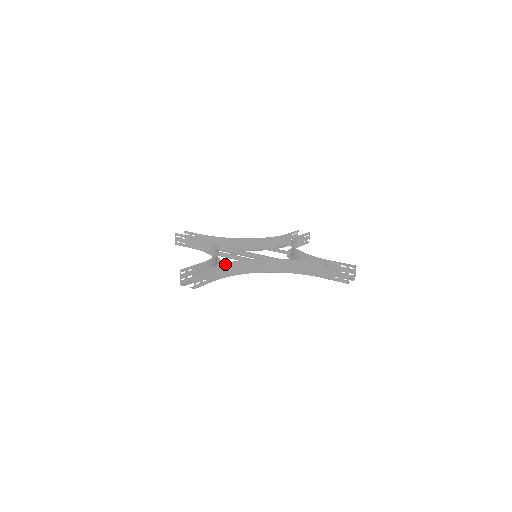
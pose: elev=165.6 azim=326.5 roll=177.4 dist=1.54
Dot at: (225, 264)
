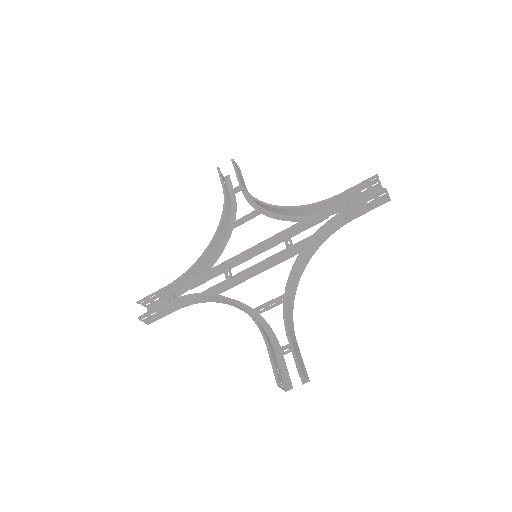
Dot at: (286, 318)
